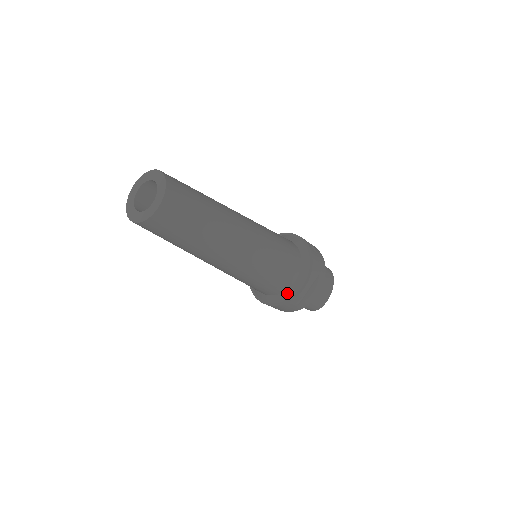
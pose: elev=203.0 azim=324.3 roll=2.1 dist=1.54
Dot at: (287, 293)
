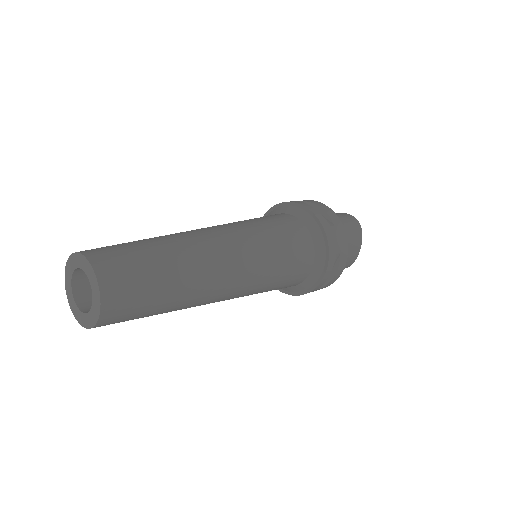
Dot at: (303, 285)
